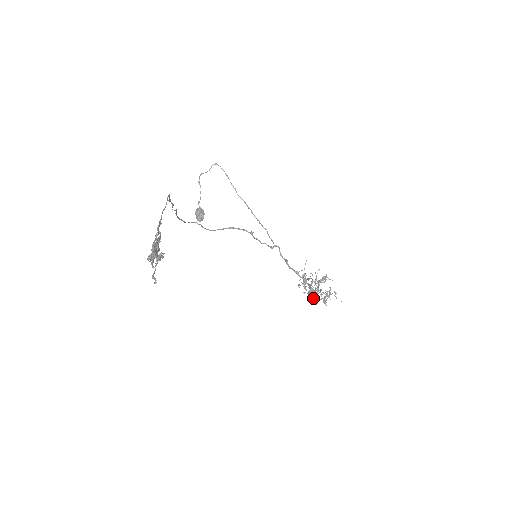
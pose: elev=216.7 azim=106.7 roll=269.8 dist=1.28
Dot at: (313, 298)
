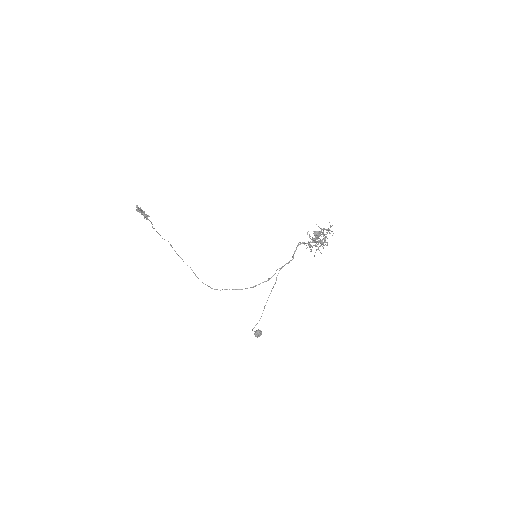
Dot at: (315, 236)
